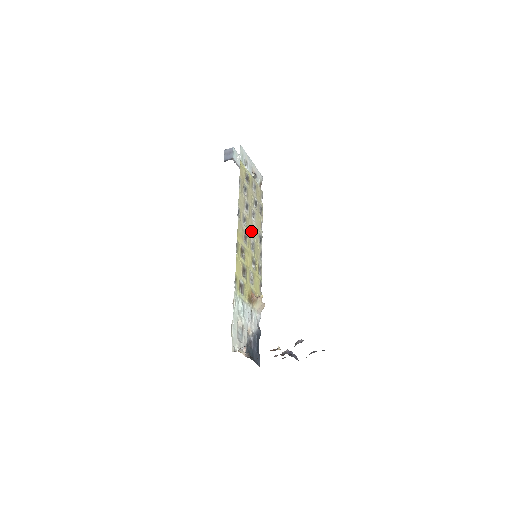
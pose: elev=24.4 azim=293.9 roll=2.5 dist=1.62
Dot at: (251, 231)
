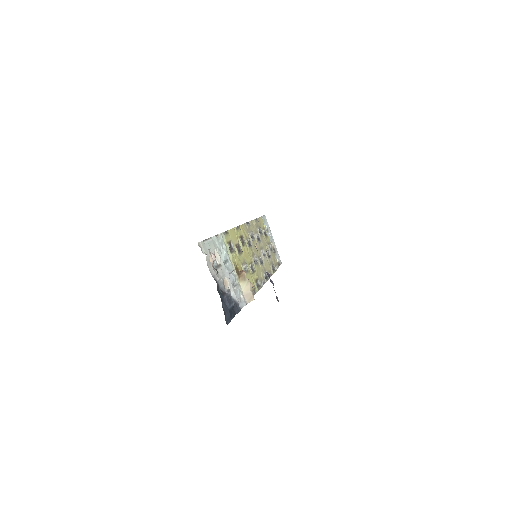
Dot at: (257, 254)
